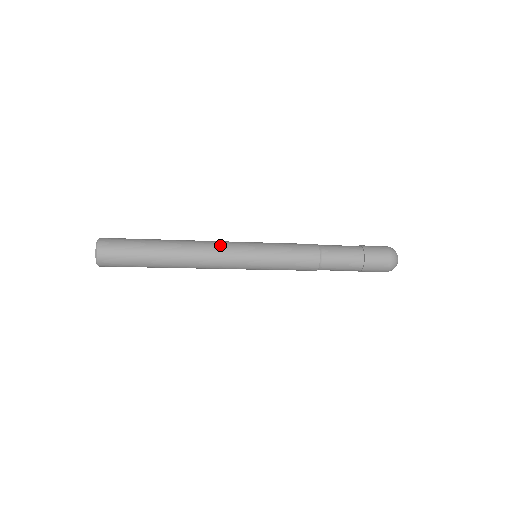
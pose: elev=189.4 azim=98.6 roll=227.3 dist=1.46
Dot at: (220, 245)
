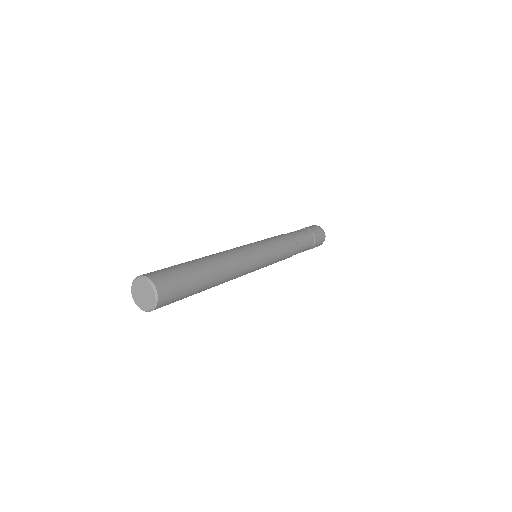
Dot at: (246, 270)
